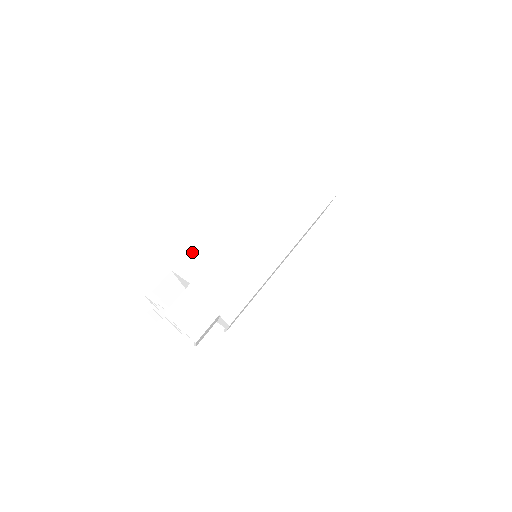
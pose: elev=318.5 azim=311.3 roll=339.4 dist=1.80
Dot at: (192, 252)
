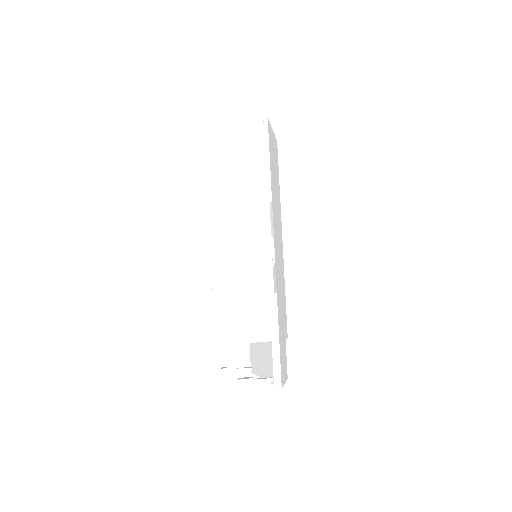
Dot at: (239, 310)
